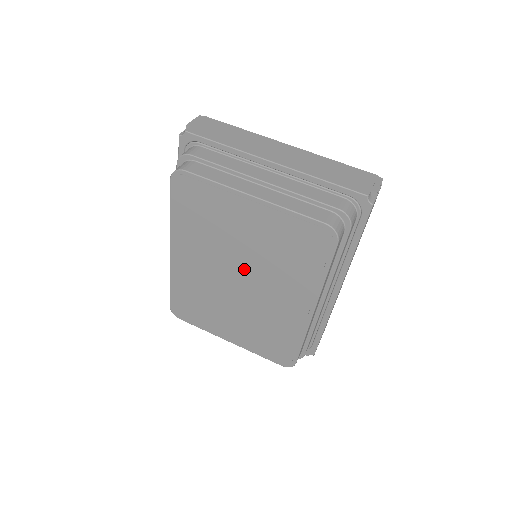
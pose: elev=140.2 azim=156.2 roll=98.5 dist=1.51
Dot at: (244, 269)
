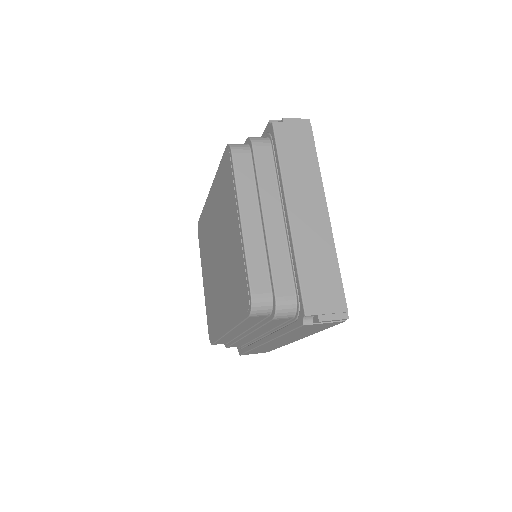
Dot at: (221, 255)
